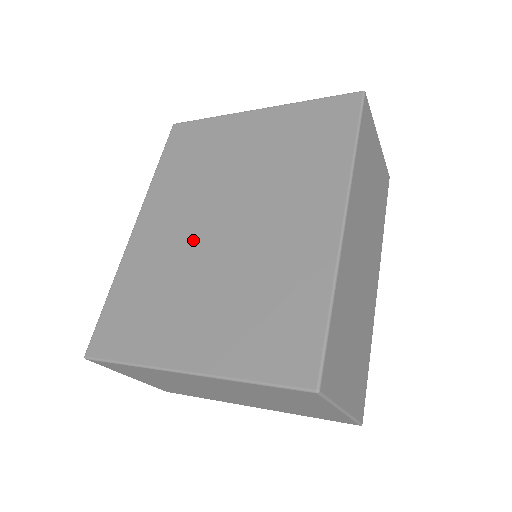
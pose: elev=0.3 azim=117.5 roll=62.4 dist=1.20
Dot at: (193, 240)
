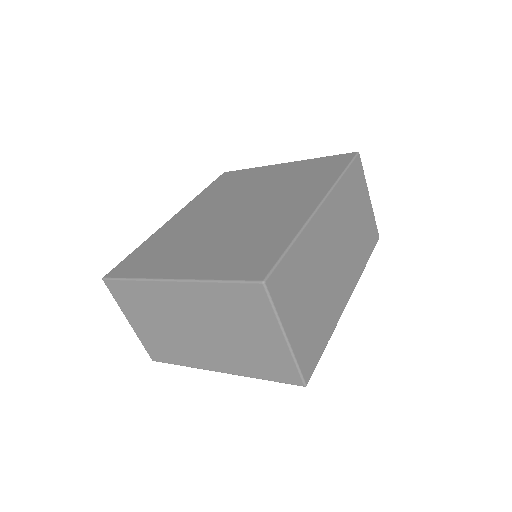
Dot at: (211, 220)
